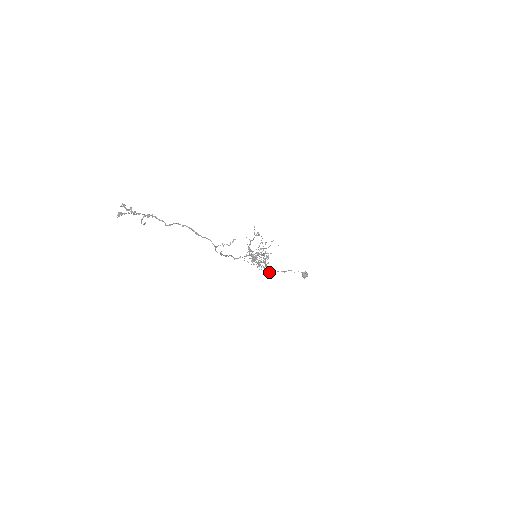
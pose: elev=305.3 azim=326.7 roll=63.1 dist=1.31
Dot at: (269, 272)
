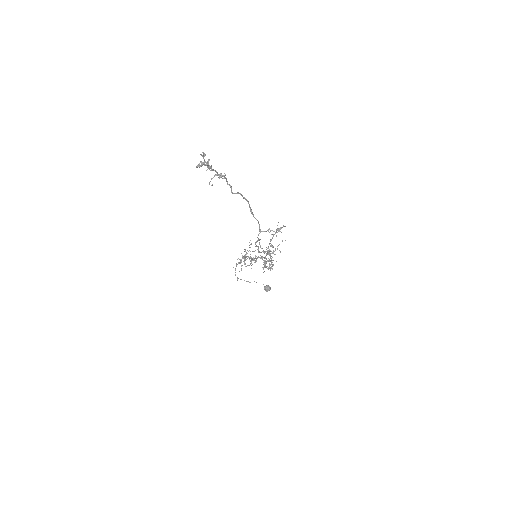
Dot at: occluded
